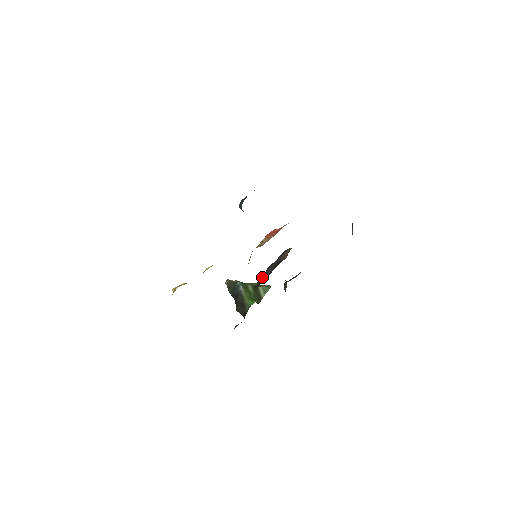
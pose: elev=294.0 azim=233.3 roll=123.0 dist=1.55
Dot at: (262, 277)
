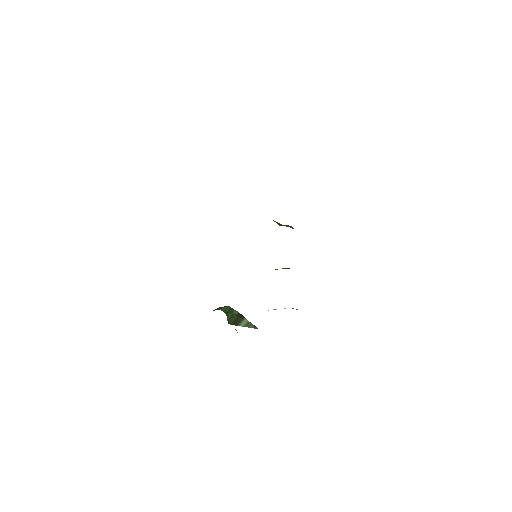
Dot at: occluded
